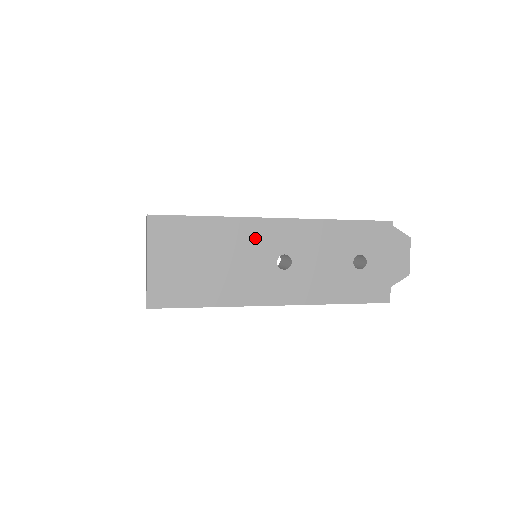
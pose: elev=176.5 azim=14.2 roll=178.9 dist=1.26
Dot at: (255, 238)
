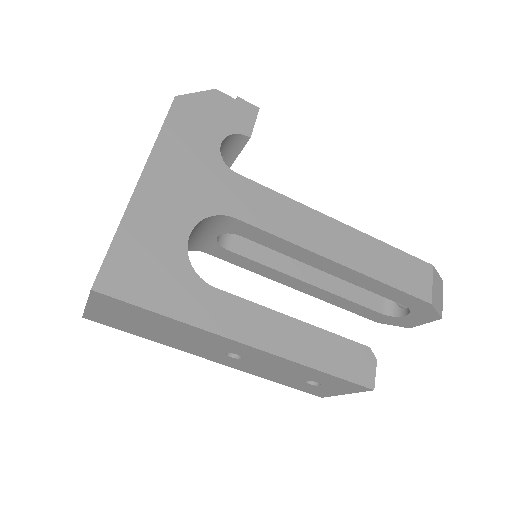
Dot at: (211, 340)
